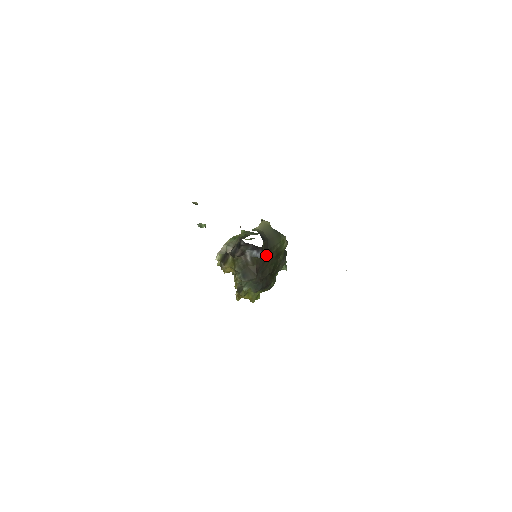
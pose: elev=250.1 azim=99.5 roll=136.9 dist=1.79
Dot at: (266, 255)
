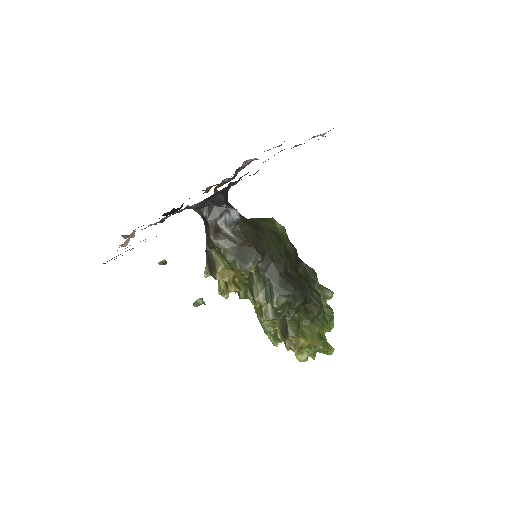
Dot at: (254, 229)
